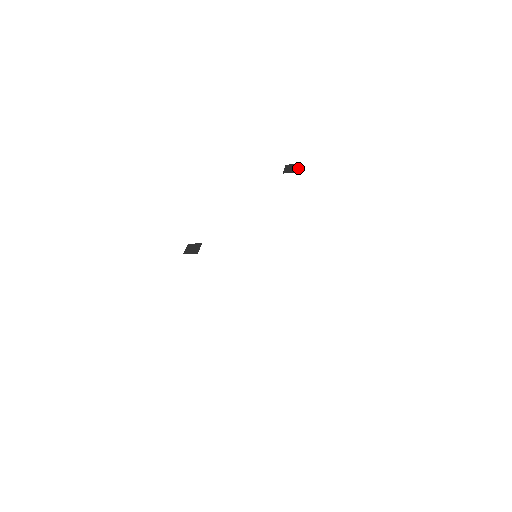
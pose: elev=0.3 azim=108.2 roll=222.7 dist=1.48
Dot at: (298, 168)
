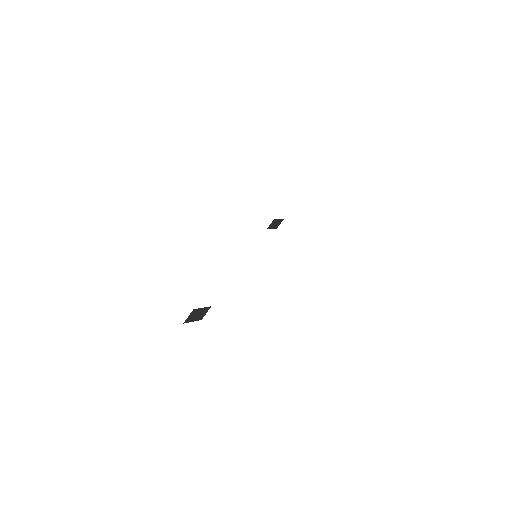
Dot at: occluded
